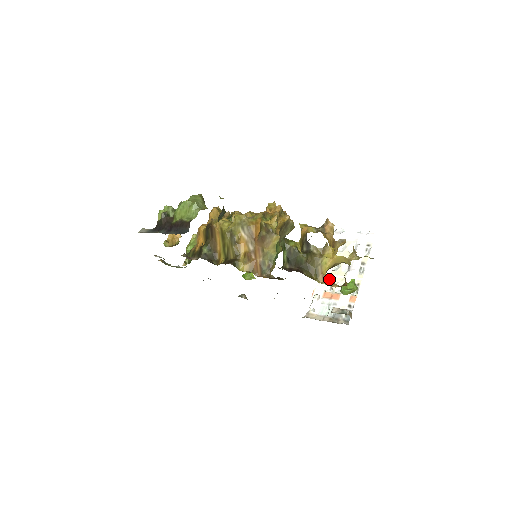
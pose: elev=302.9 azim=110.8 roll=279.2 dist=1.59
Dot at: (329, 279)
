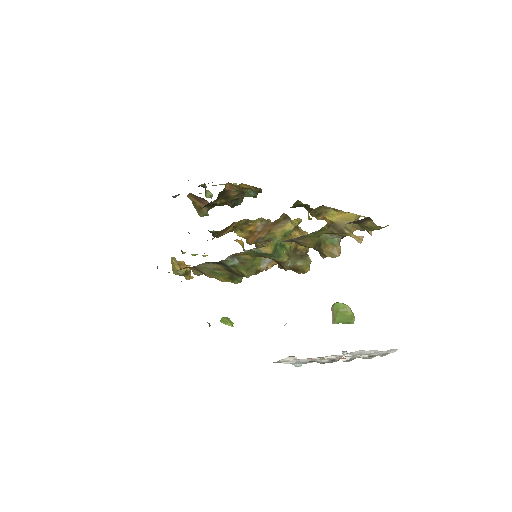
Dot at: occluded
